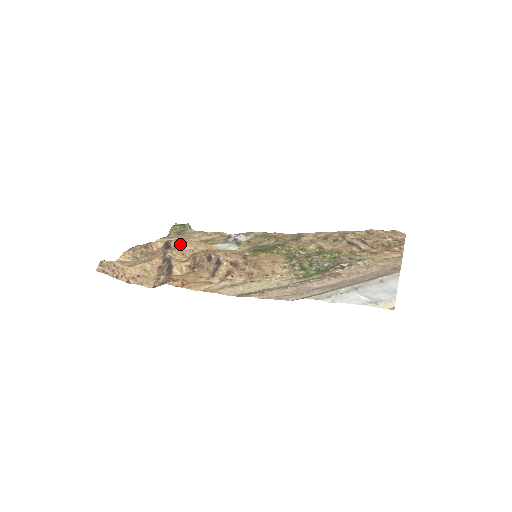
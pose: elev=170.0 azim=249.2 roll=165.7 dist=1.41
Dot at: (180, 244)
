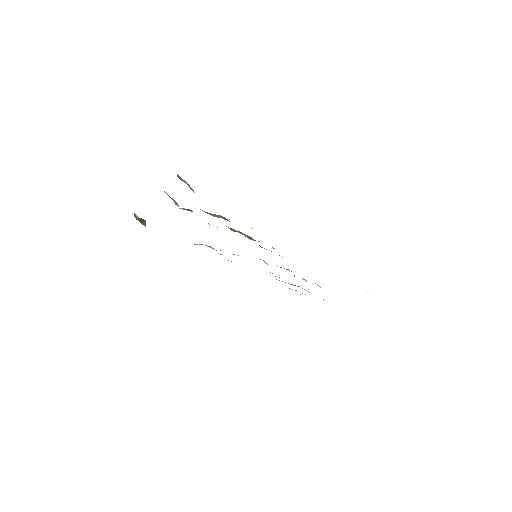
Dot at: occluded
